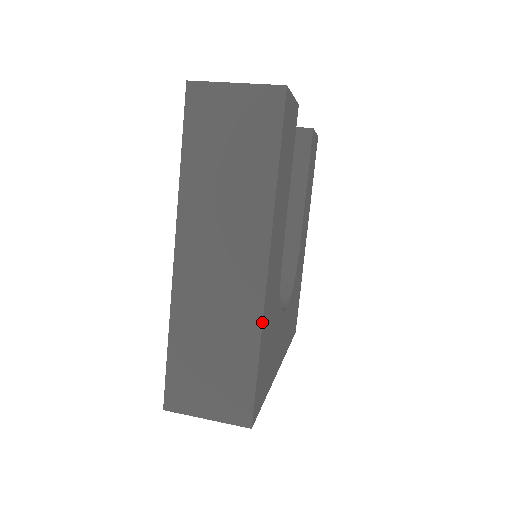
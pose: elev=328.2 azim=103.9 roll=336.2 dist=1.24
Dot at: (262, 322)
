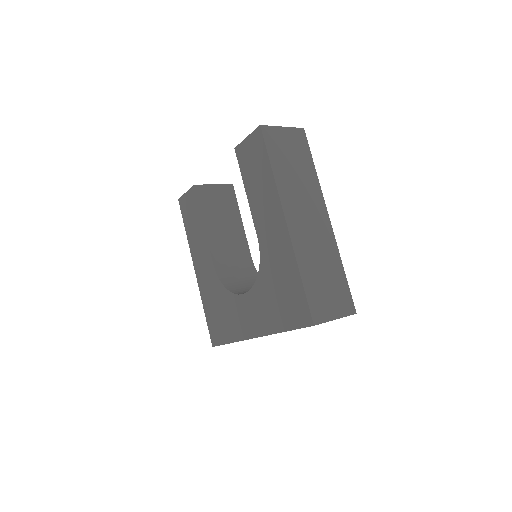
Dot at: occluded
